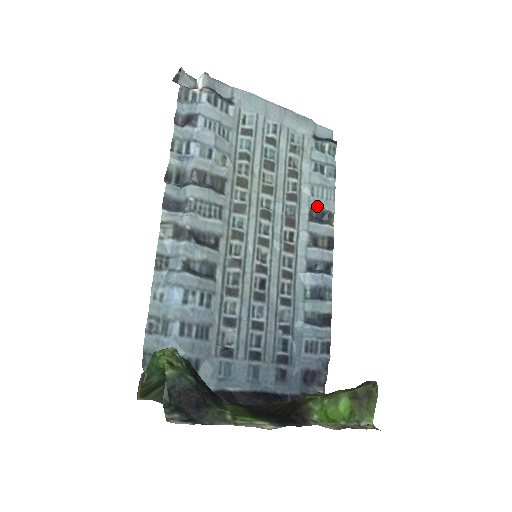
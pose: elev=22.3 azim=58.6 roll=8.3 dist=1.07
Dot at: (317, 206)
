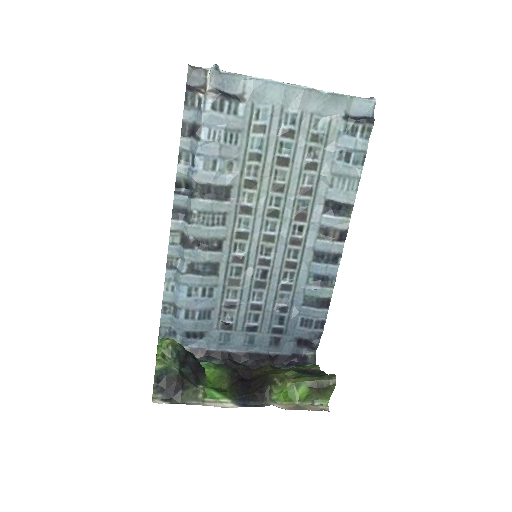
Dot at: (334, 199)
